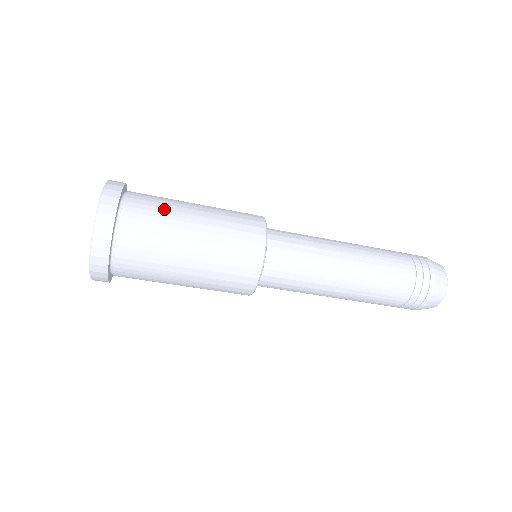
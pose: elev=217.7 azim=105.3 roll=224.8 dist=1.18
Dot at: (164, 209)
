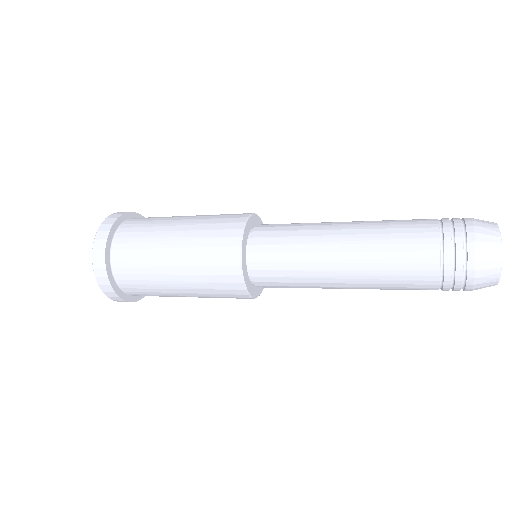
Dot at: (146, 238)
